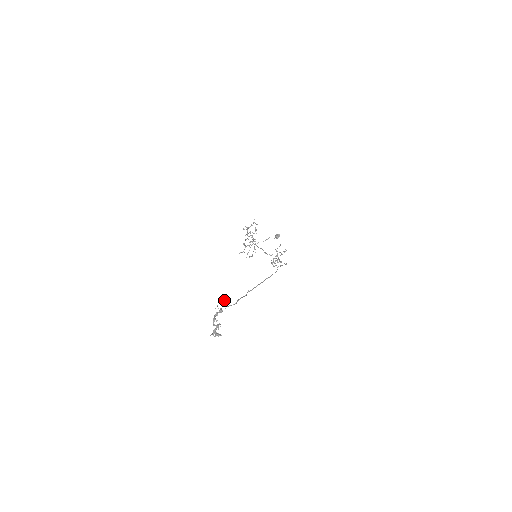
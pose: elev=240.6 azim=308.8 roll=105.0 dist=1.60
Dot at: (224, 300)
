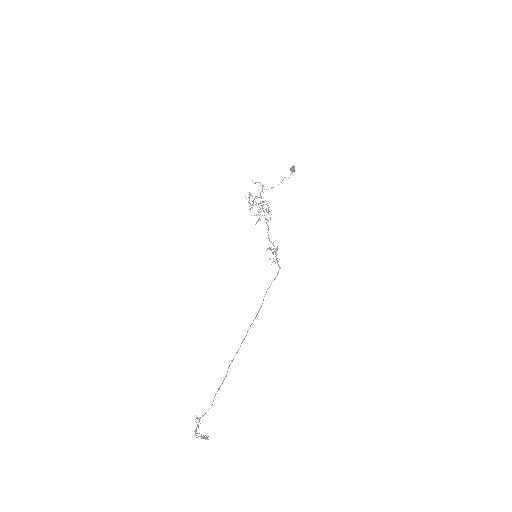
Dot at: (196, 418)
